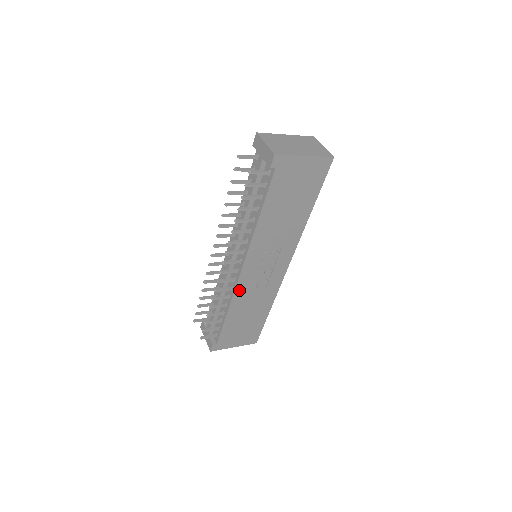
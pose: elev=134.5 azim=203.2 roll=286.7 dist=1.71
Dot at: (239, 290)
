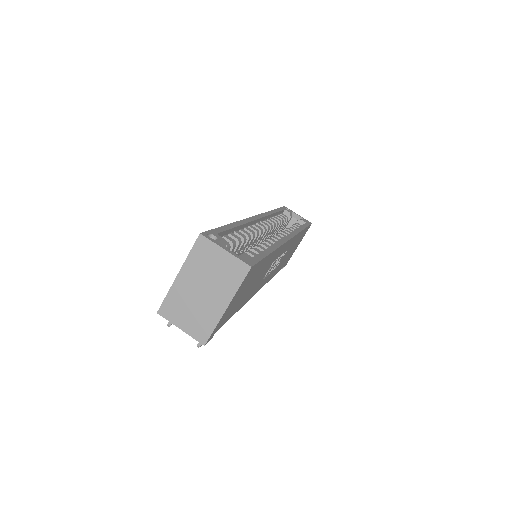
Dot at: occluded
